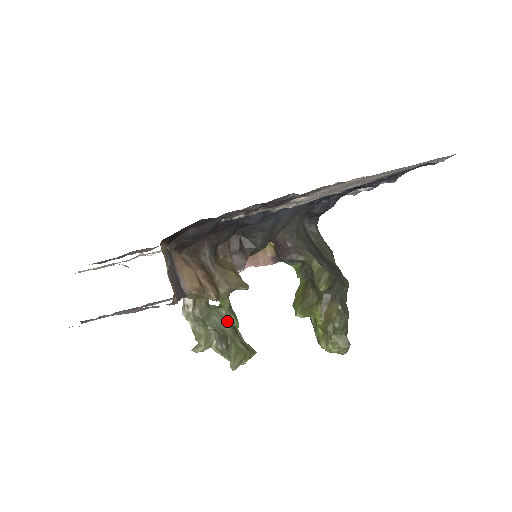
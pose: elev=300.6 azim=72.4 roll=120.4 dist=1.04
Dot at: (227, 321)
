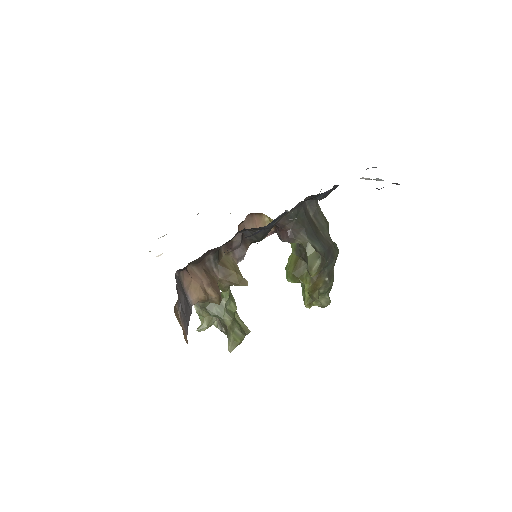
Dot at: (227, 308)
